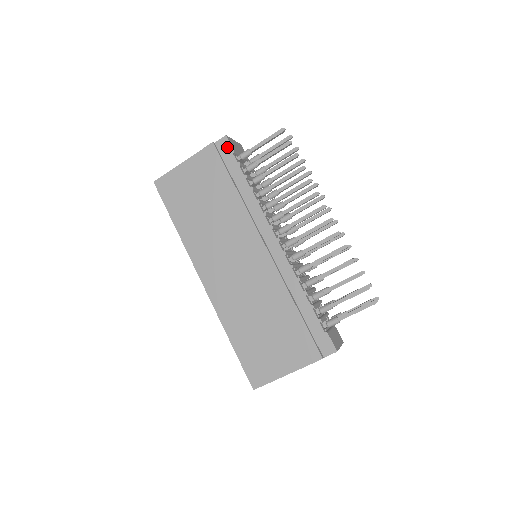
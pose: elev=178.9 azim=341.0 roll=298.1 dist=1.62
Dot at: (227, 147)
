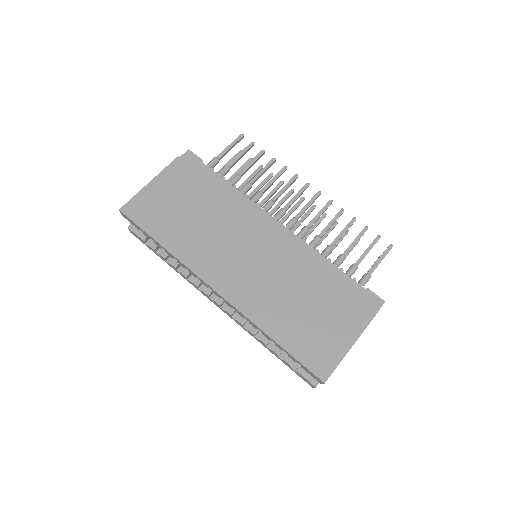
Dot at: (194, 158)
